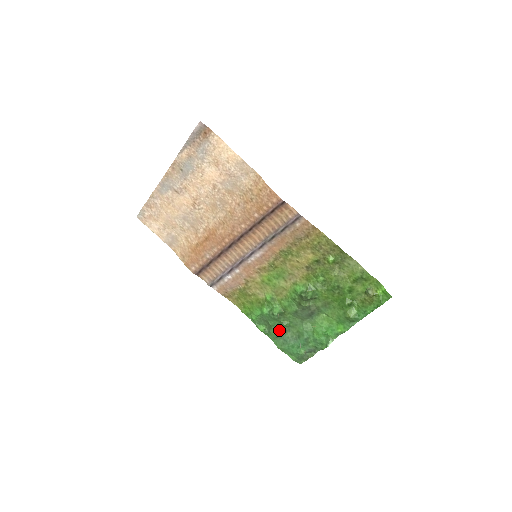
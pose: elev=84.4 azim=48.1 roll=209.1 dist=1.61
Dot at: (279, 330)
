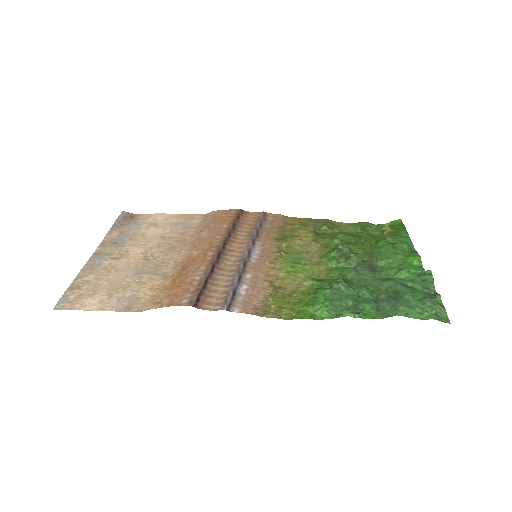
Dot at: (368, 300)
